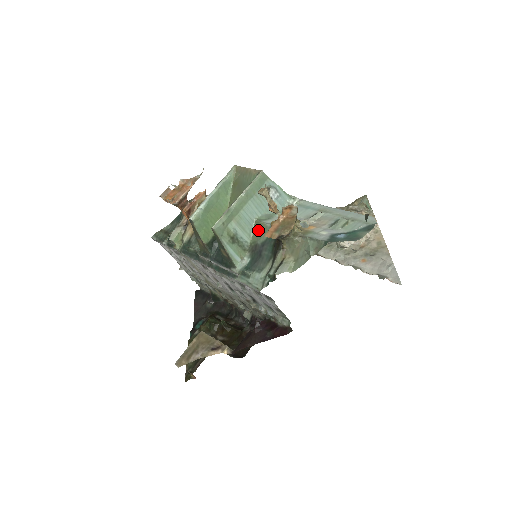
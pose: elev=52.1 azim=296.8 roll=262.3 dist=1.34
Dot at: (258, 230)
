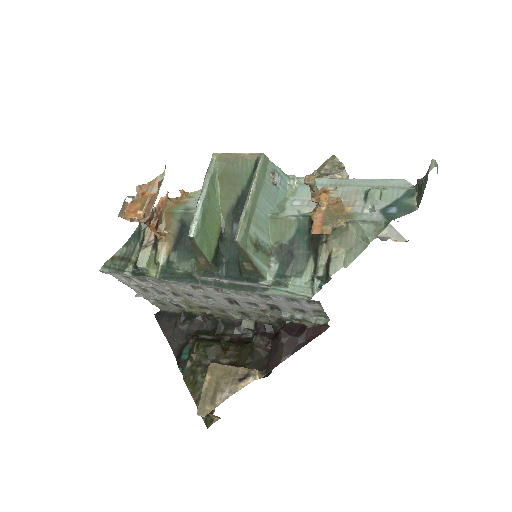
Dot at: (278, 227)
